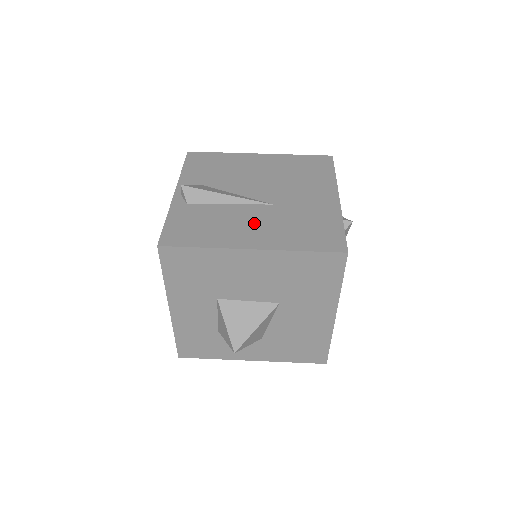
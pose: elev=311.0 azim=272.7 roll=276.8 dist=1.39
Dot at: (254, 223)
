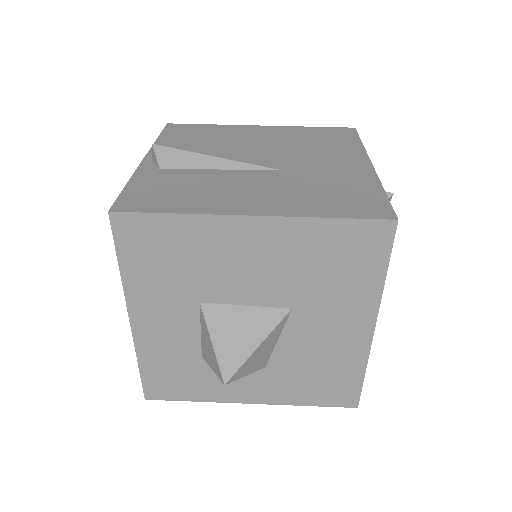
Dot at: (254, 188)
